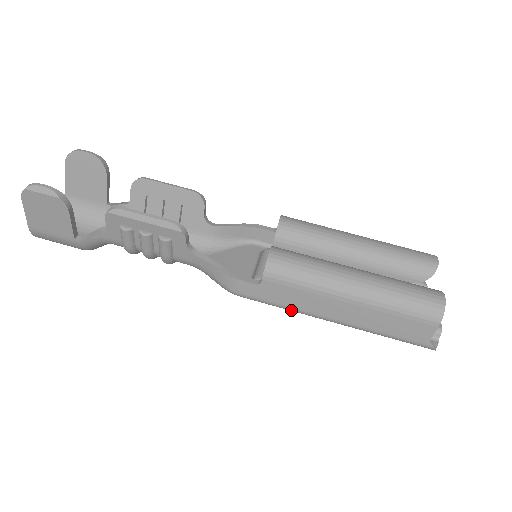
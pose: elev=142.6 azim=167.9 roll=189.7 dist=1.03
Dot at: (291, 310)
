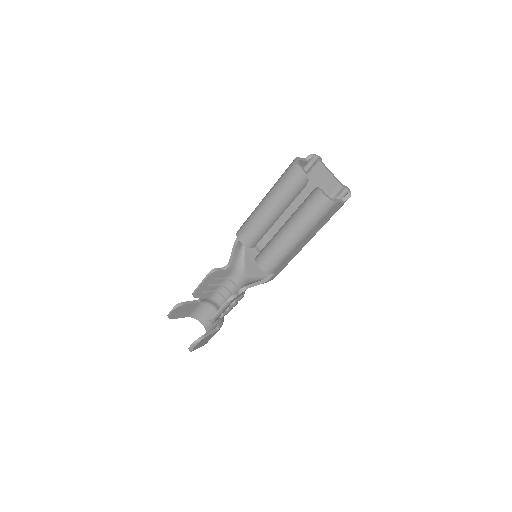
Dot at: occluded
